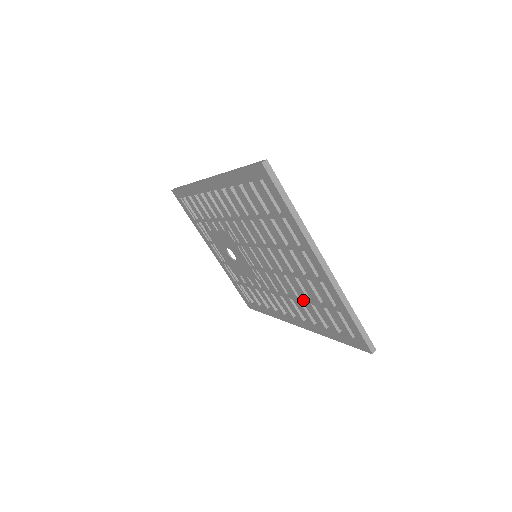
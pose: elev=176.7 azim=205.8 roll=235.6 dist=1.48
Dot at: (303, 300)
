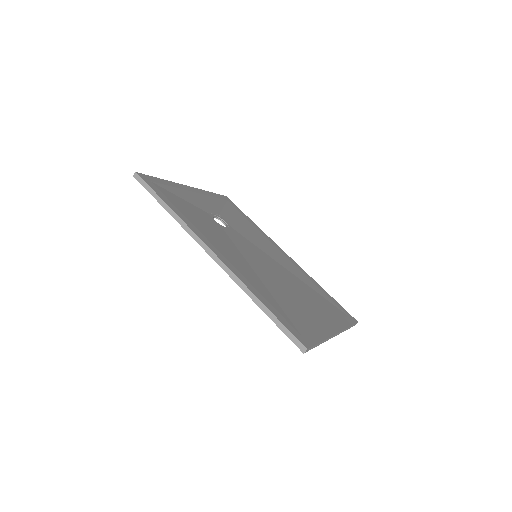
Dot at: occluded
